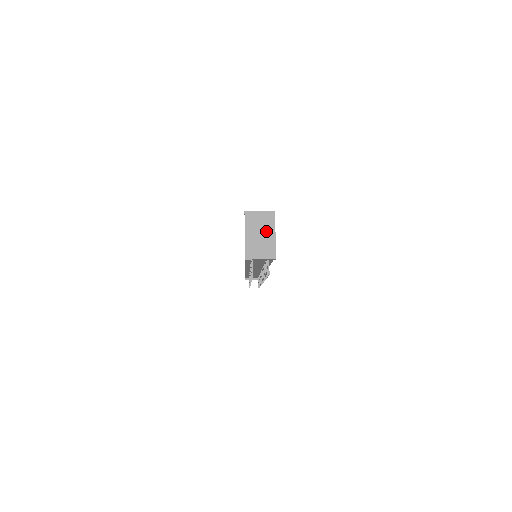
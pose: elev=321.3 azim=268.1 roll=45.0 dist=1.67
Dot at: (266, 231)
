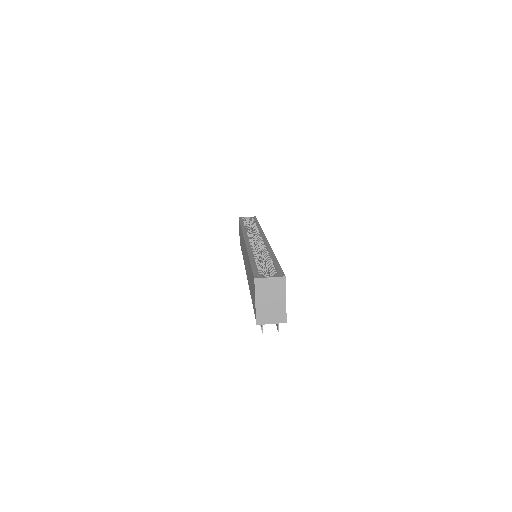
Dot at: (277, 297)
